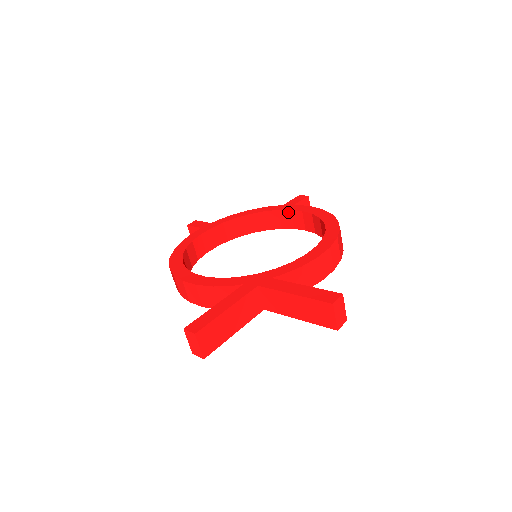
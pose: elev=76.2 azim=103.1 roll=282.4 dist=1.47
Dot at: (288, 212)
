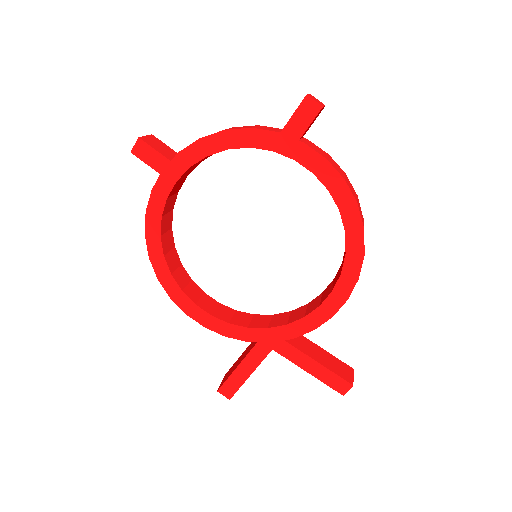
Dot at: (290, 158)
